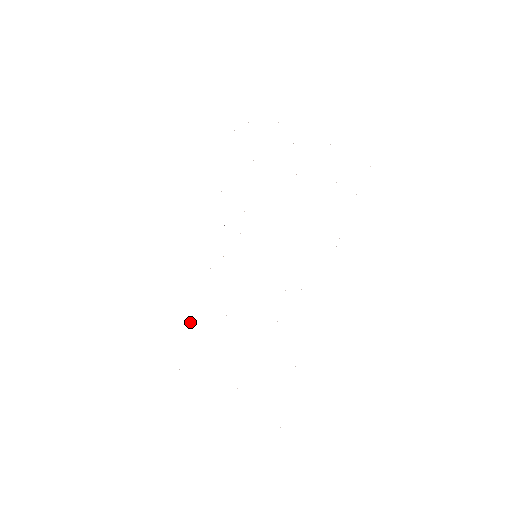
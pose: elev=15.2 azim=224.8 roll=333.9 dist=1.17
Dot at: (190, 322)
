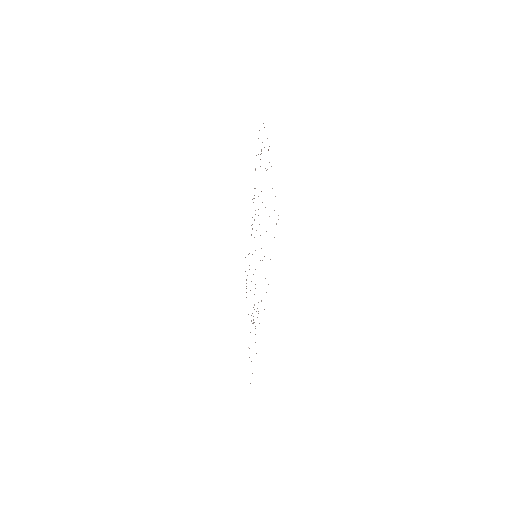
Dot at: occluded
